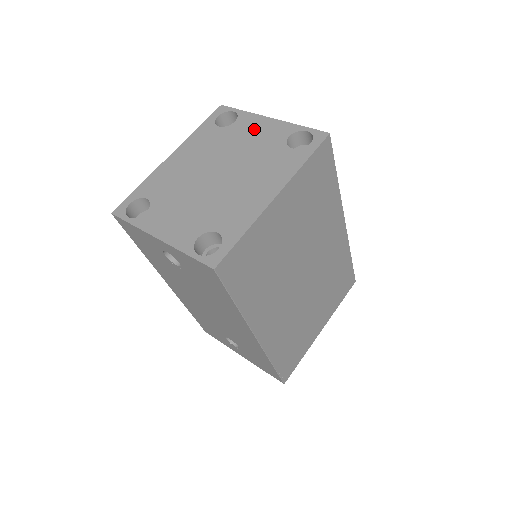
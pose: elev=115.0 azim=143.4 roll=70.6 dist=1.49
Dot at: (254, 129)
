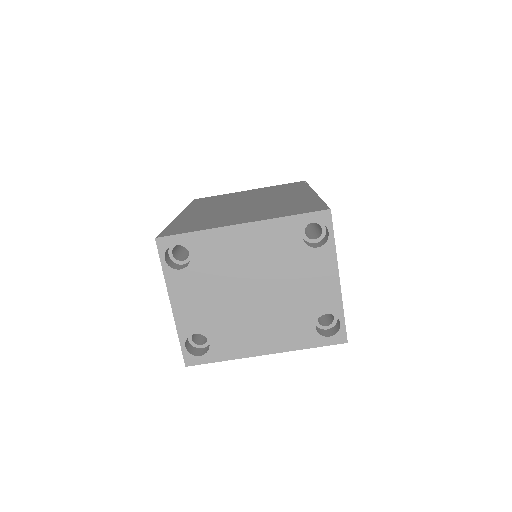
Dot at: (318, 276)
